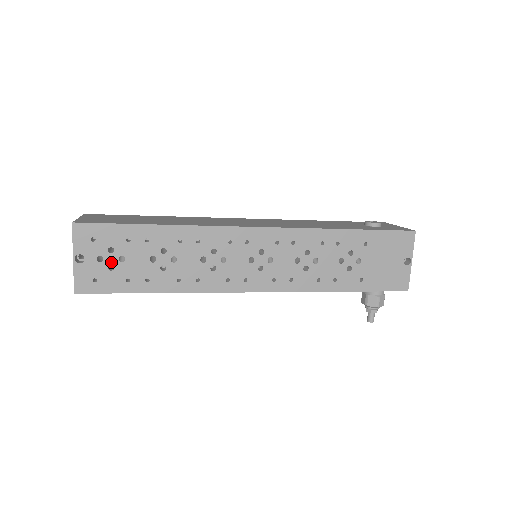
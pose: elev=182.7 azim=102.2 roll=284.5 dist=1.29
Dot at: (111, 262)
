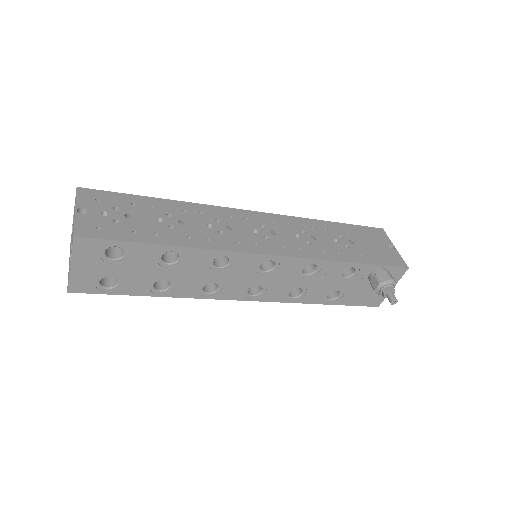
Dot at: (116, 217)
